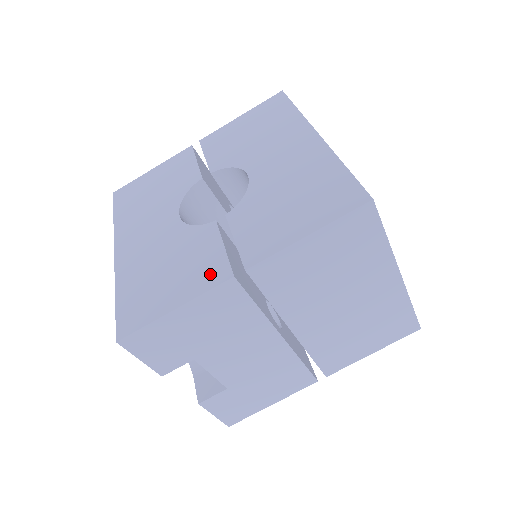
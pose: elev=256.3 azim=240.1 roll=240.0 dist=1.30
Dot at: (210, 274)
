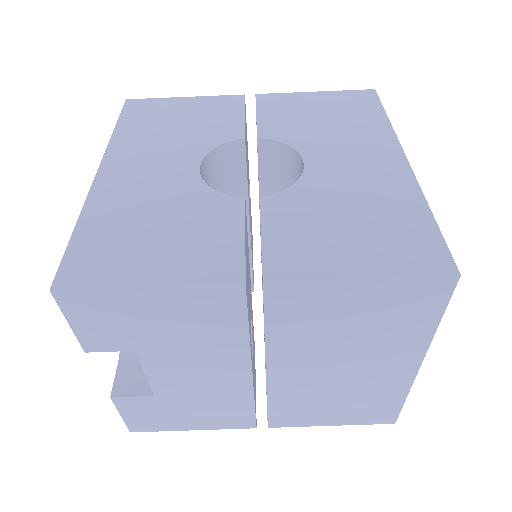
Dot at: (214, 263)
